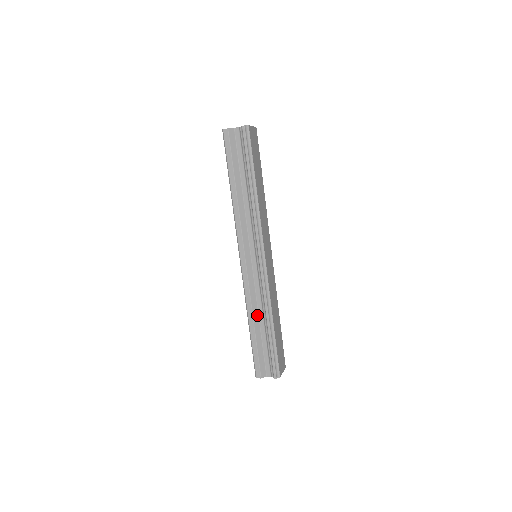
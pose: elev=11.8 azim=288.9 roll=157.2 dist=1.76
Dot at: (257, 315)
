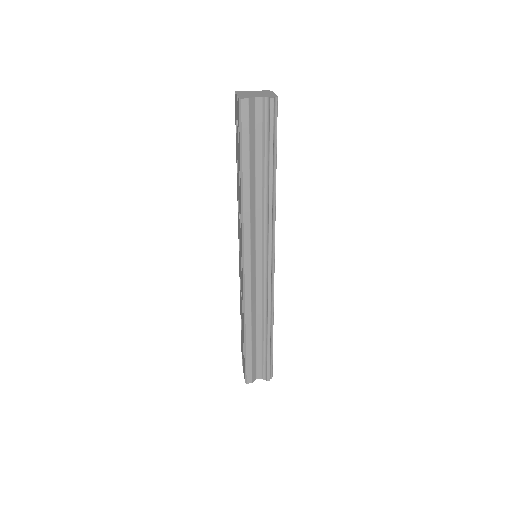
Dot at: (255, 322)
